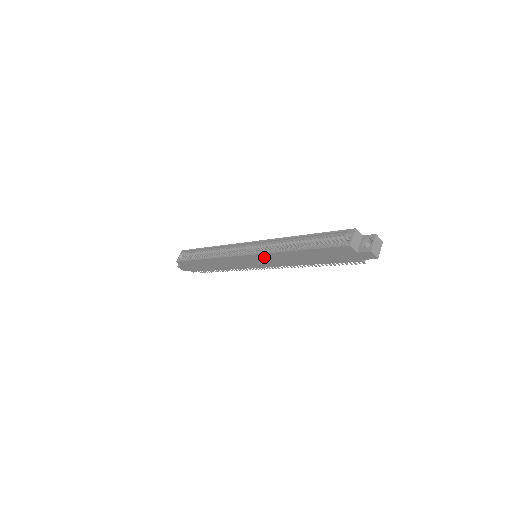
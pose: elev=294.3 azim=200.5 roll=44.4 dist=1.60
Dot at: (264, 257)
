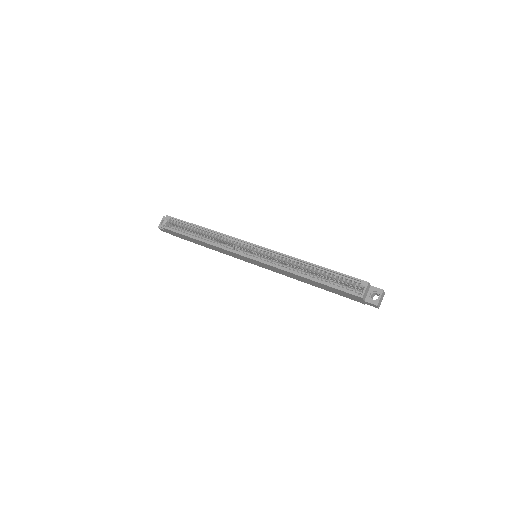
Dot at: (269, 266)
